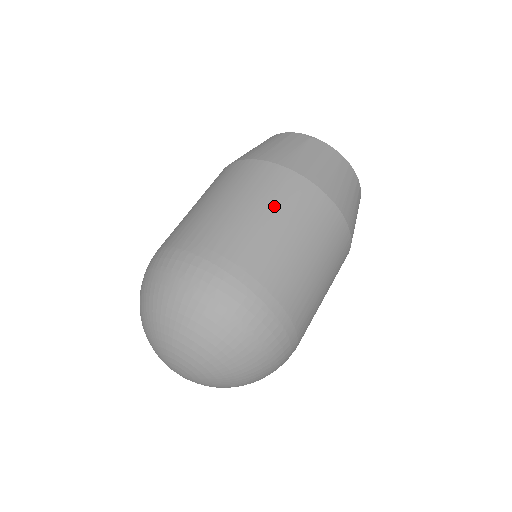
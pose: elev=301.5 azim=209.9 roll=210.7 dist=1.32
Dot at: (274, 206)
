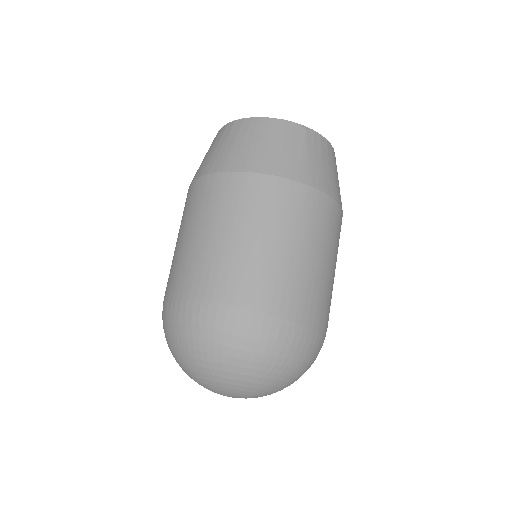
Dot at: (311, 237)
